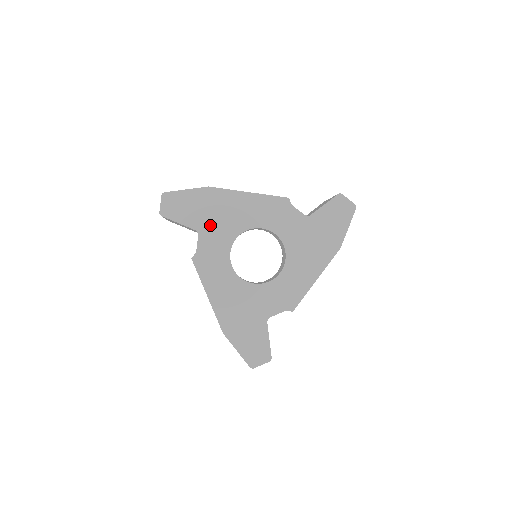
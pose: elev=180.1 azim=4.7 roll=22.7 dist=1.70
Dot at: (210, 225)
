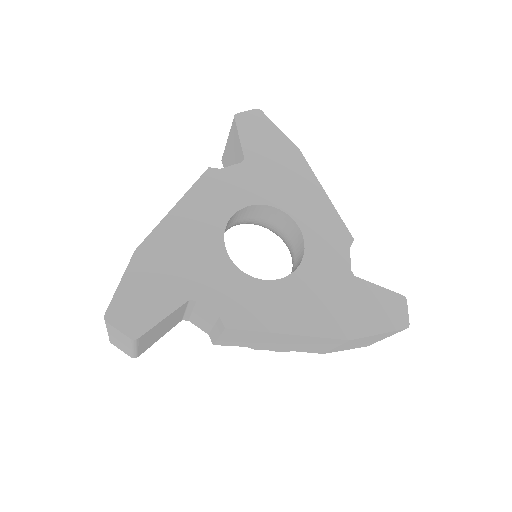
Dot at: (261, 170)
